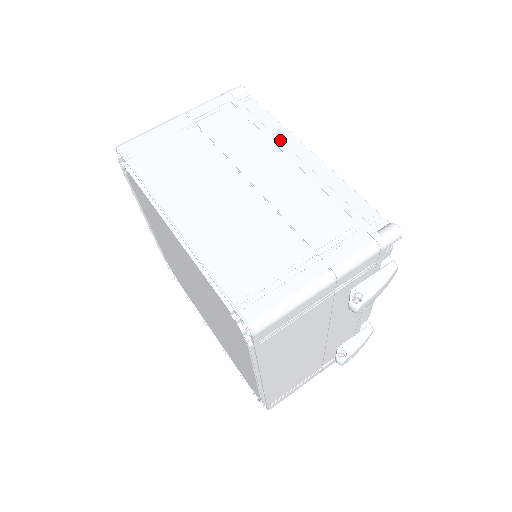
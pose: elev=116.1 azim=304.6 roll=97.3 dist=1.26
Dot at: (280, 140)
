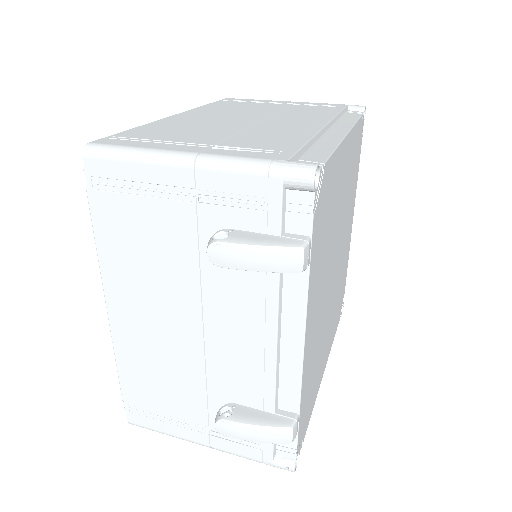
Dot at: (331, 120)
